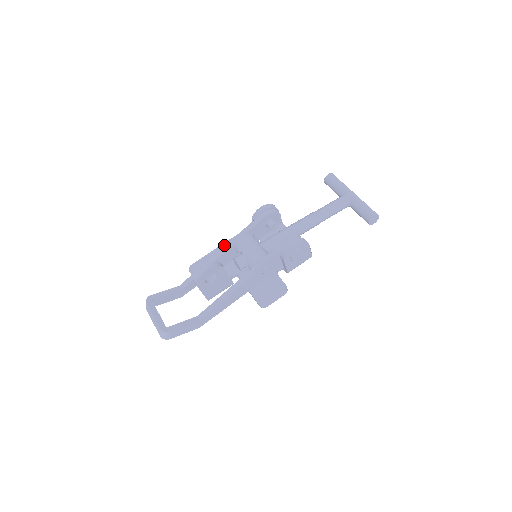
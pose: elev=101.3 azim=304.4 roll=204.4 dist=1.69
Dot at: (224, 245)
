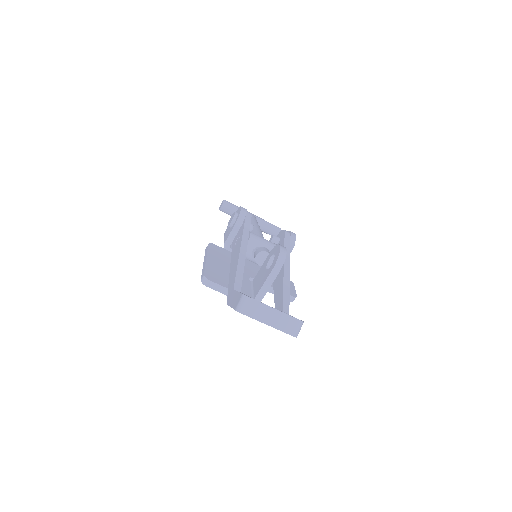
Dot at: (210, 254)
